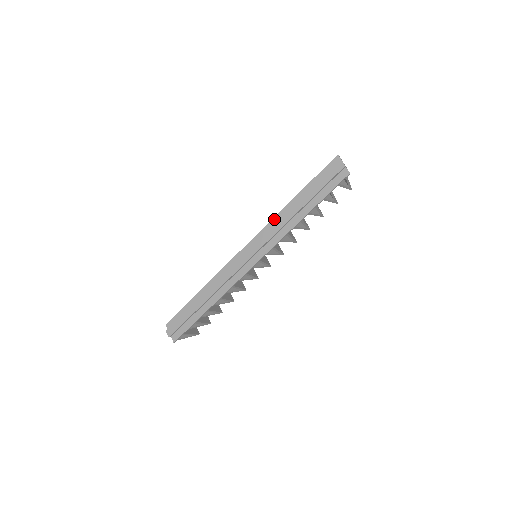
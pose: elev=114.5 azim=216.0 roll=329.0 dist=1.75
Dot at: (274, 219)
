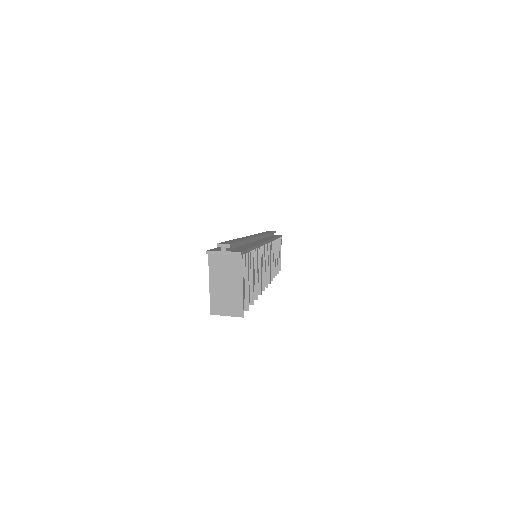
Dot at: occluded
